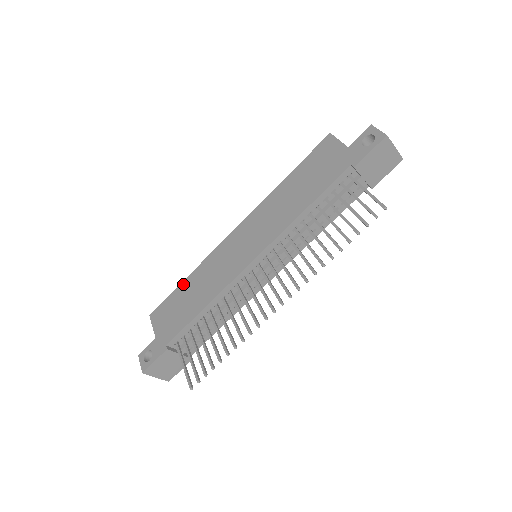
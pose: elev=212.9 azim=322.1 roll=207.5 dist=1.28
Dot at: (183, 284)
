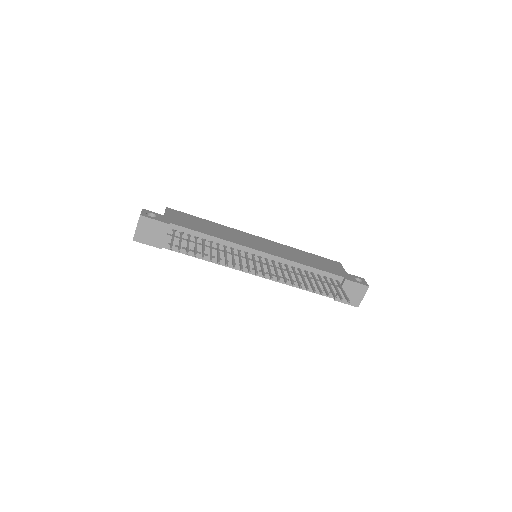
Dot at: (205, 220)
